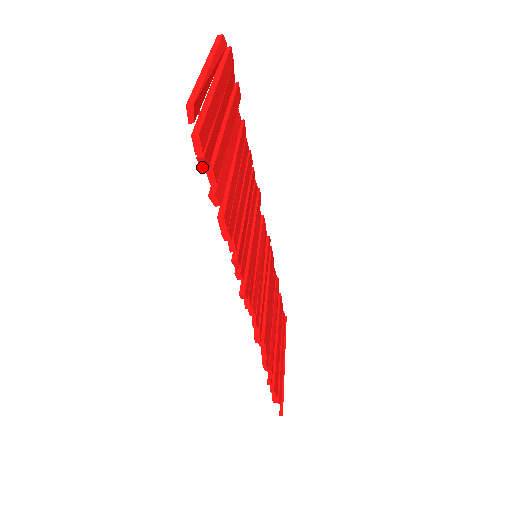
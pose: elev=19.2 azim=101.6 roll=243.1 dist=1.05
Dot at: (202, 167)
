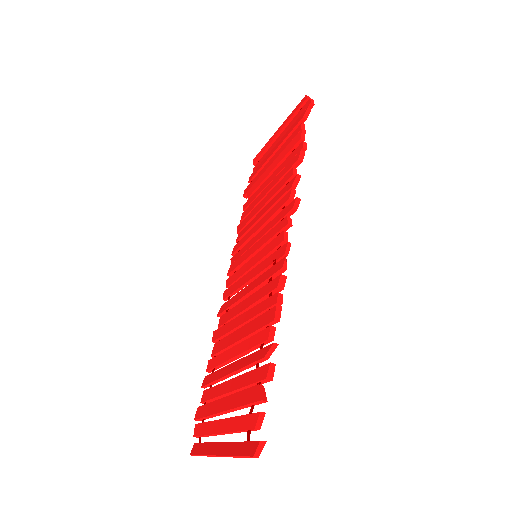
Dot at: (303, 117)
